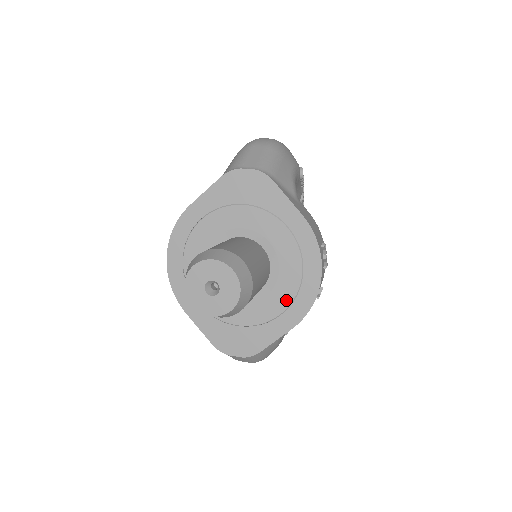
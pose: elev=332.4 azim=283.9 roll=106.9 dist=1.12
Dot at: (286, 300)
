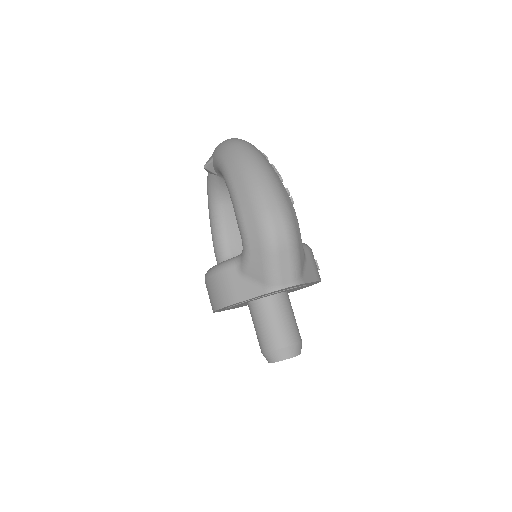
Dot at: occluded
